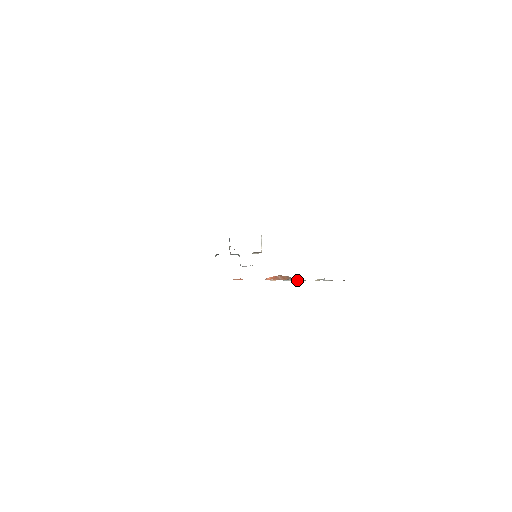
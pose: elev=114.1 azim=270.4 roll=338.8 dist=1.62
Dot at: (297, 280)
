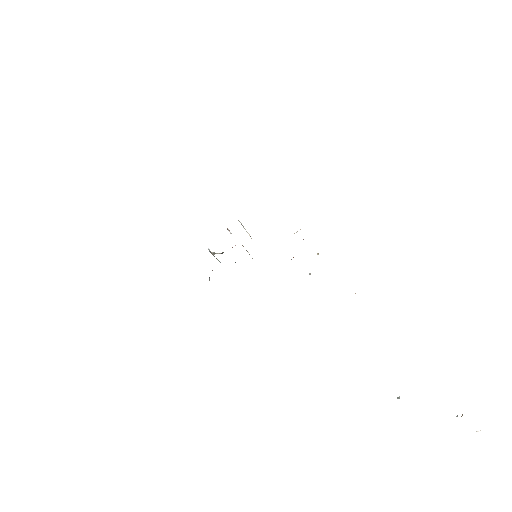
Dot at: occluded
